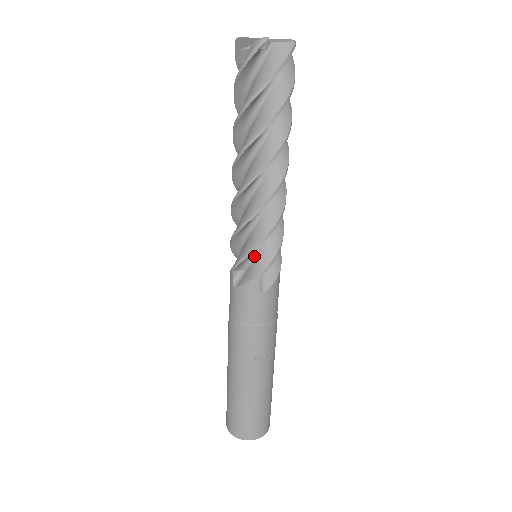
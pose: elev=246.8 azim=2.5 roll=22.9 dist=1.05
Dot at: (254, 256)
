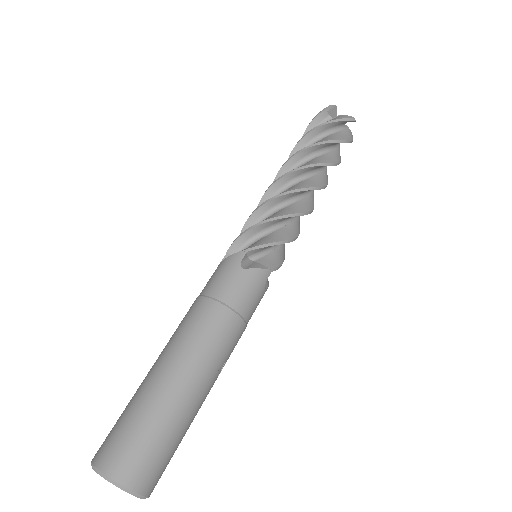
Dot at: (268, 251)
